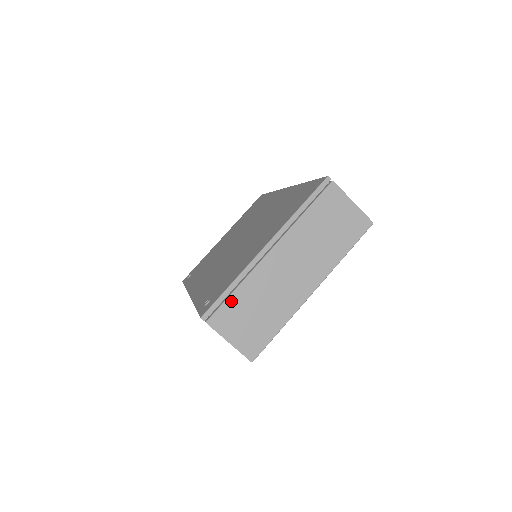
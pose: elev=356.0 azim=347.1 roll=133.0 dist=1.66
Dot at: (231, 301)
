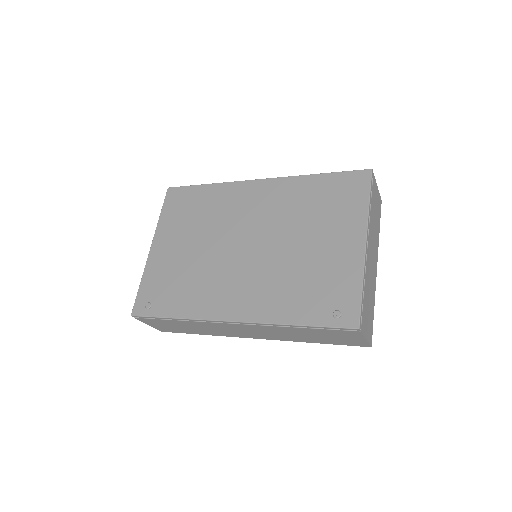
Dot at: (364, 303)
